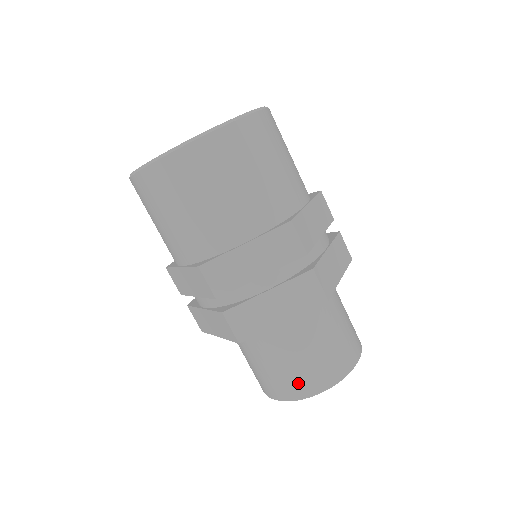
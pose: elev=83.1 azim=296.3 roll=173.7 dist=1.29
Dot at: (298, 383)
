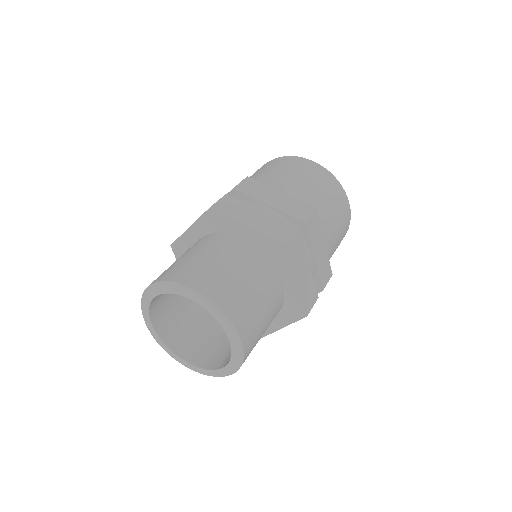
Dot at: (192, 273)
